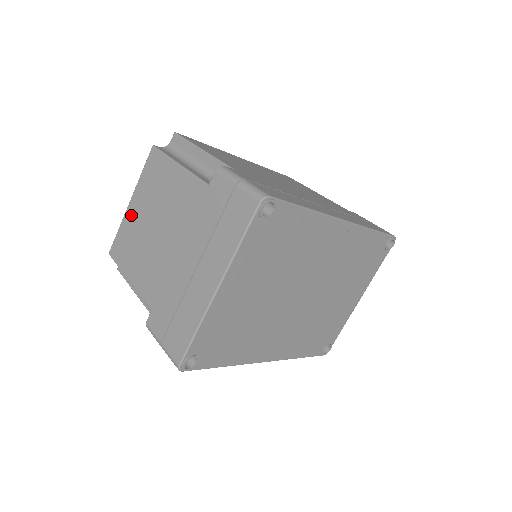
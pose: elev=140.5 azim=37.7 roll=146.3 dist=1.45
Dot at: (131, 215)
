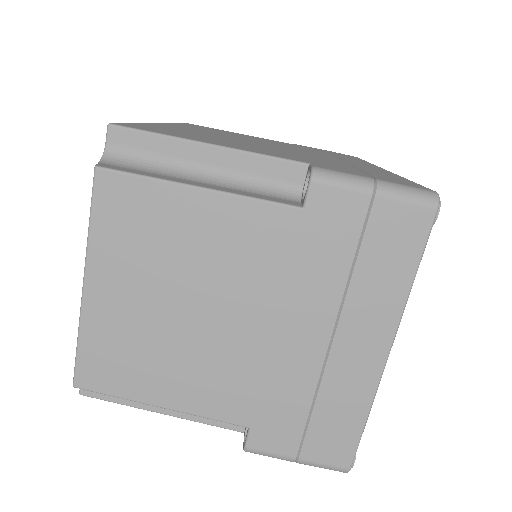
Dot at: (104, 308)
